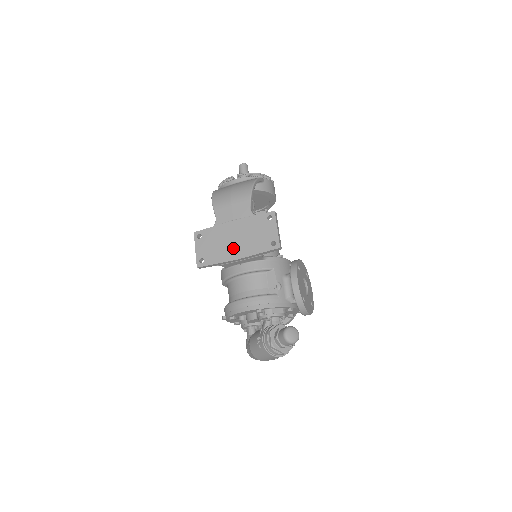
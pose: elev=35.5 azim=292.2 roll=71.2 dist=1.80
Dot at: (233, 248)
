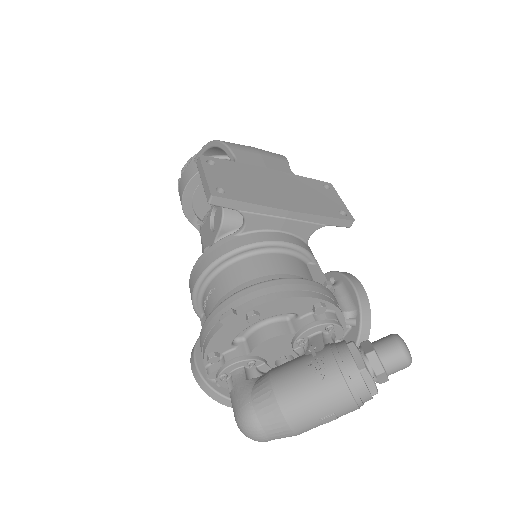
Dot at: (279, 196)
